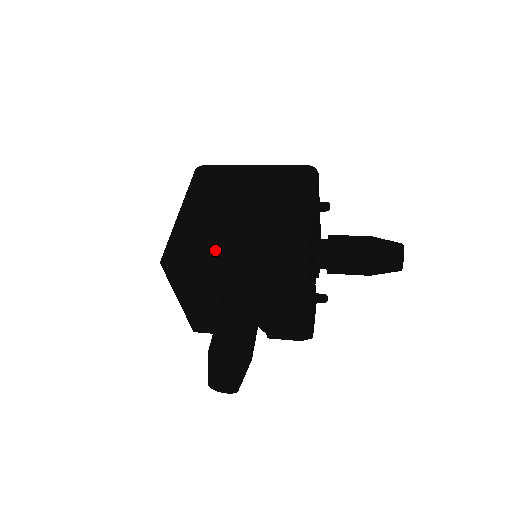
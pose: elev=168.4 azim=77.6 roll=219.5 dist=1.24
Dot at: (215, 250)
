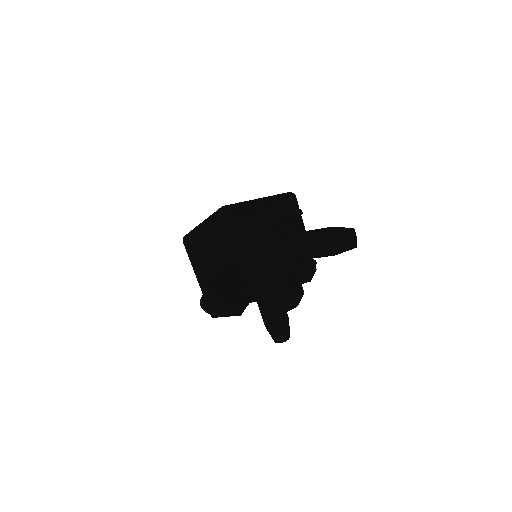
Dot at: (215, 227)
